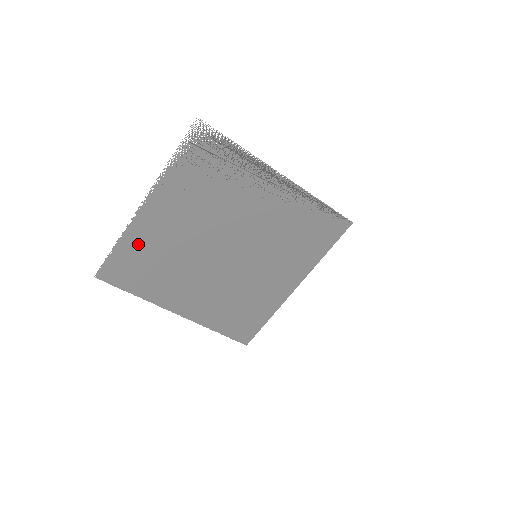
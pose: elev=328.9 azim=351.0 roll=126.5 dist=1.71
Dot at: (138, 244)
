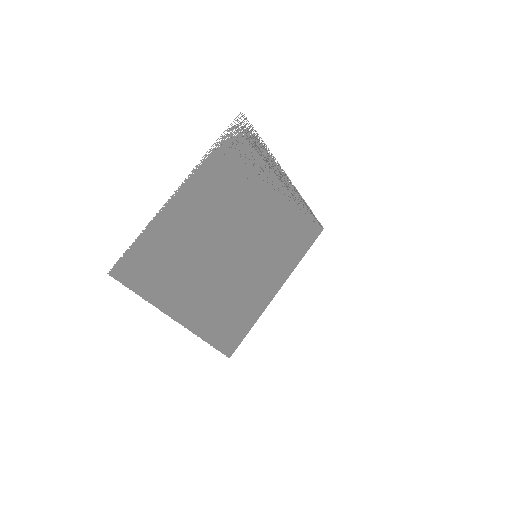
Dot at: (162, 235)
